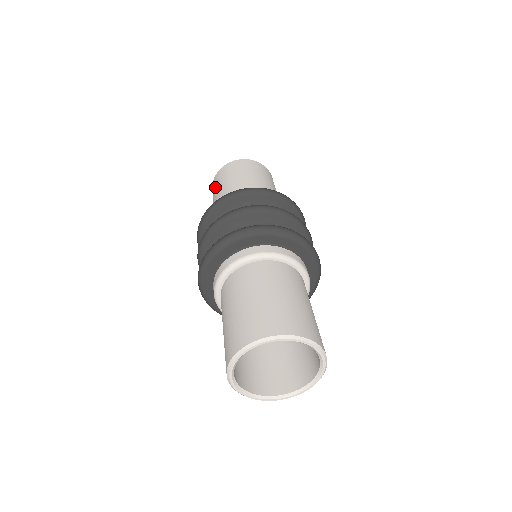
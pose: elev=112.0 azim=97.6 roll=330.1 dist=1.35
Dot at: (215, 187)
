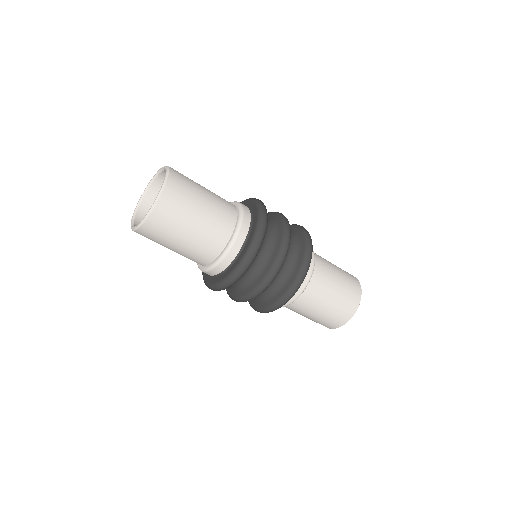
Dot at: (160, 241)
